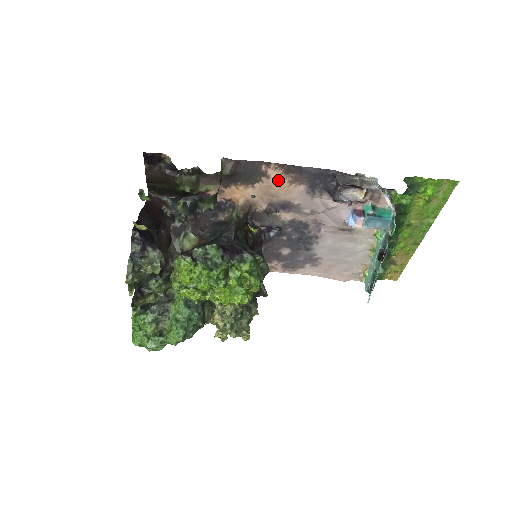
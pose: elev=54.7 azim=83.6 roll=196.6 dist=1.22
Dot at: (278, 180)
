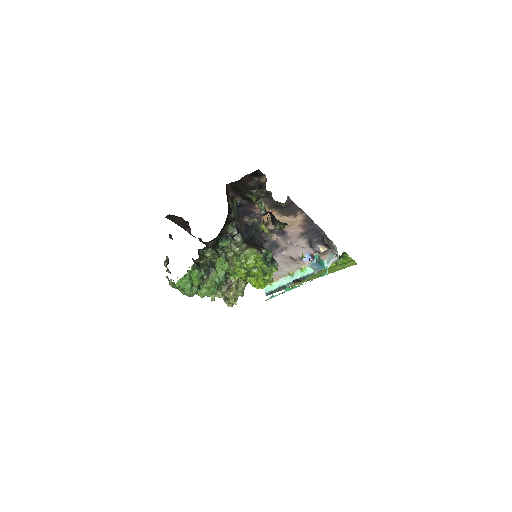
Dot at: (297, 221)
